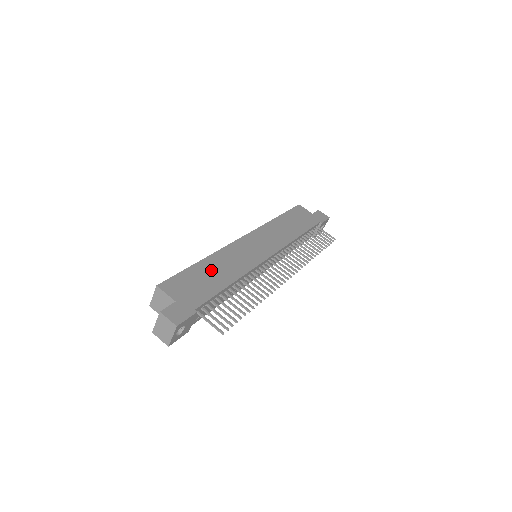
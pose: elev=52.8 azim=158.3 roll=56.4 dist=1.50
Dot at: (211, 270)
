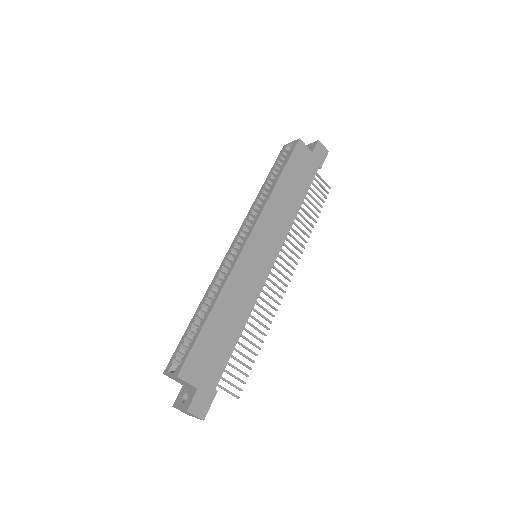
Dot at: (222, 322)
